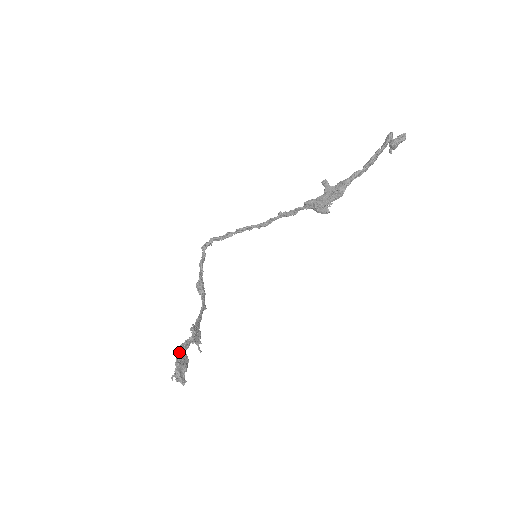
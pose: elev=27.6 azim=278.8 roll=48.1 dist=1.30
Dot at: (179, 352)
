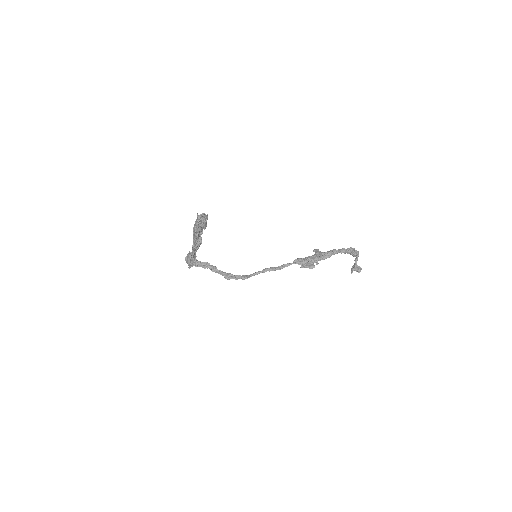
Dot at: occluded
